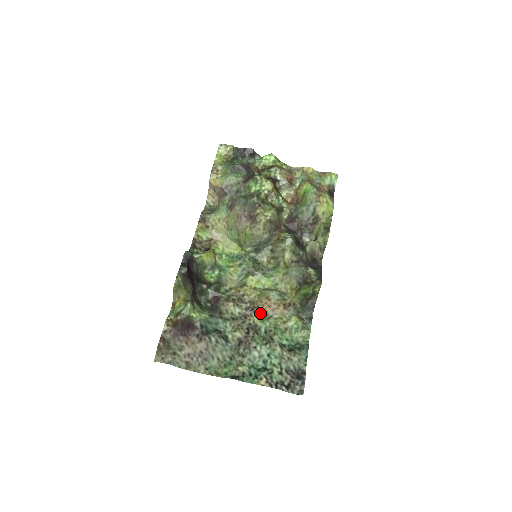
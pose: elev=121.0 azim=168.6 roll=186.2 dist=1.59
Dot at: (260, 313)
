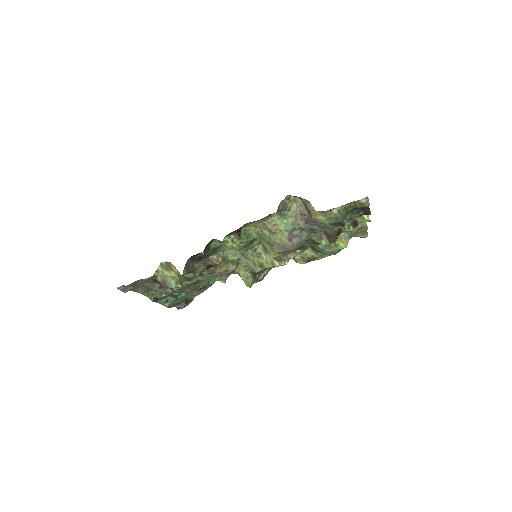
Dot at: (211, 275)
